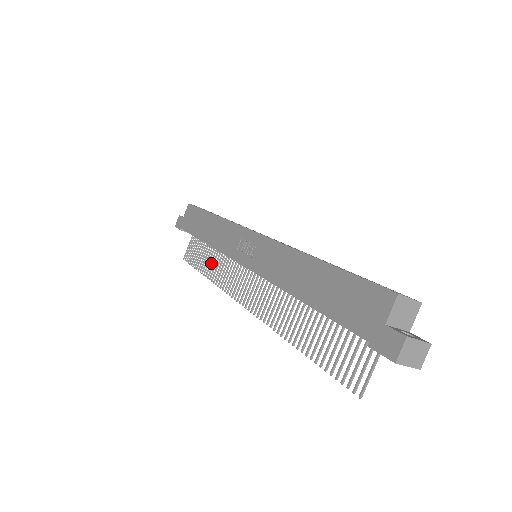
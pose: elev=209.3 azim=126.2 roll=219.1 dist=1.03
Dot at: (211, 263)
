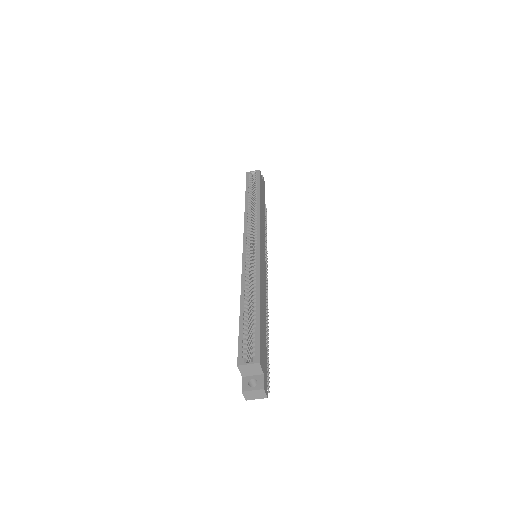
Dot at: occluded
